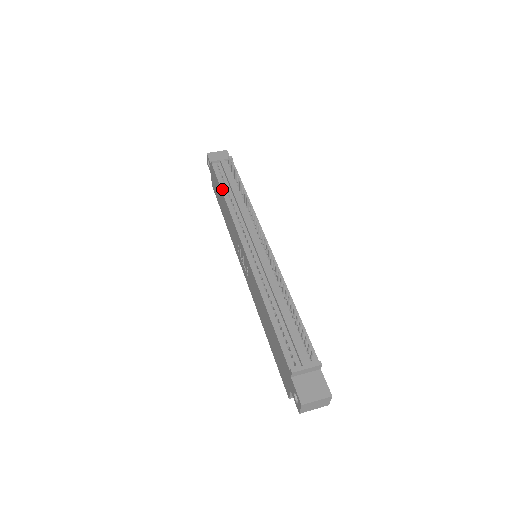
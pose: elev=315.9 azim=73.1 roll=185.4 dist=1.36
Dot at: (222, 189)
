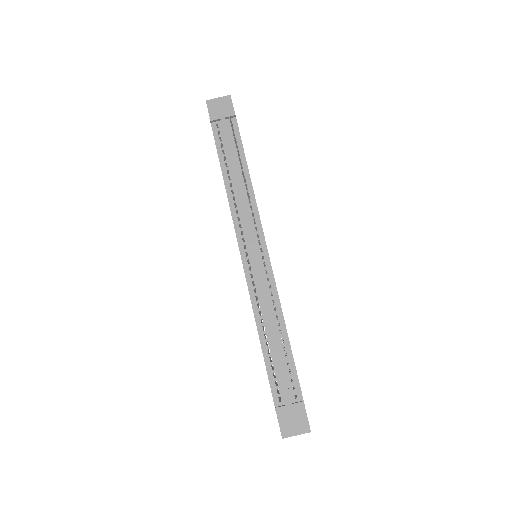
Dot at: (221, 167)
